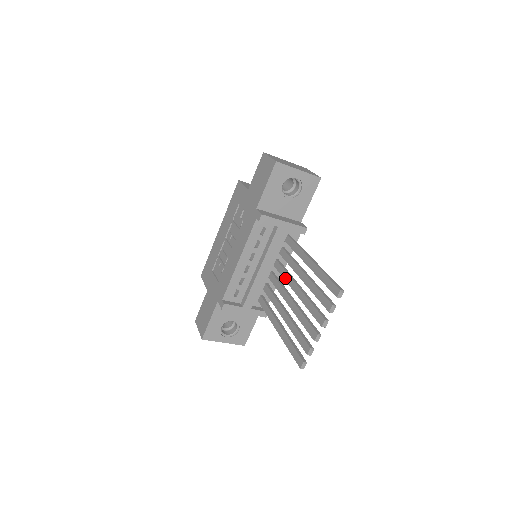
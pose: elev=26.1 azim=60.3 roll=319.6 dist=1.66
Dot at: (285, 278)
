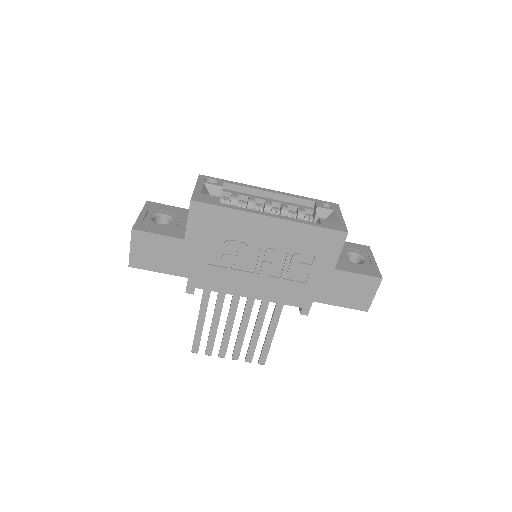
Dot at: (249, 300)
